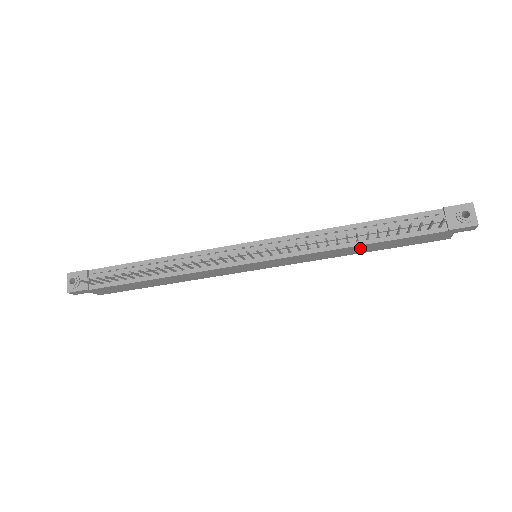
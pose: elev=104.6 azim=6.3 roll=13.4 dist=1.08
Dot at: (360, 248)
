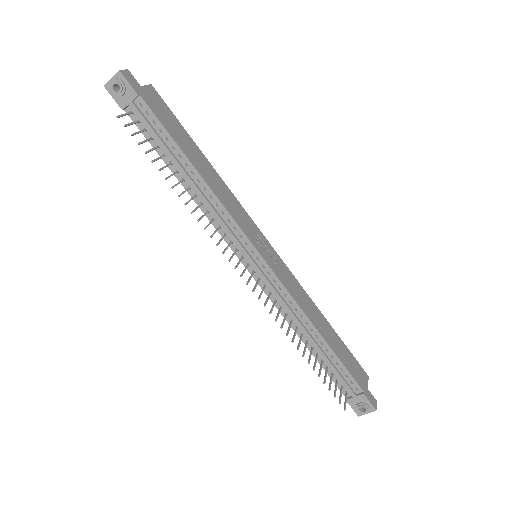
Dot at: occluded
